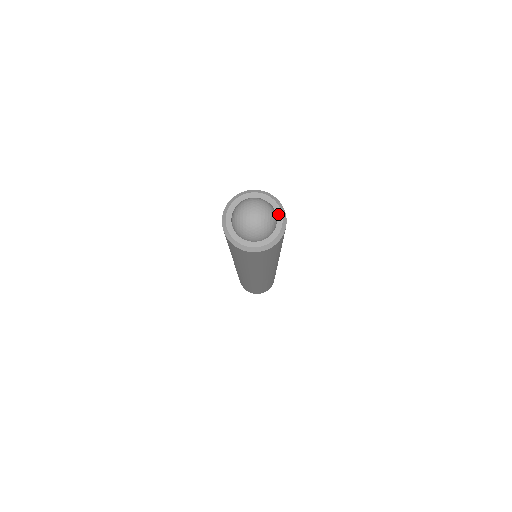
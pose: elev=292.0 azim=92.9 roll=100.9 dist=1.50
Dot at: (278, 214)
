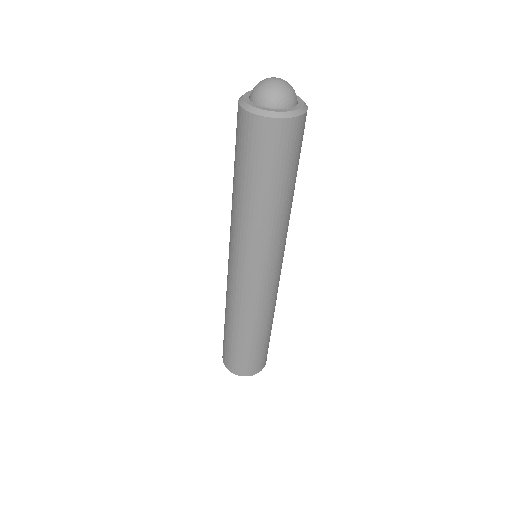
Dot at: (296, 107)
